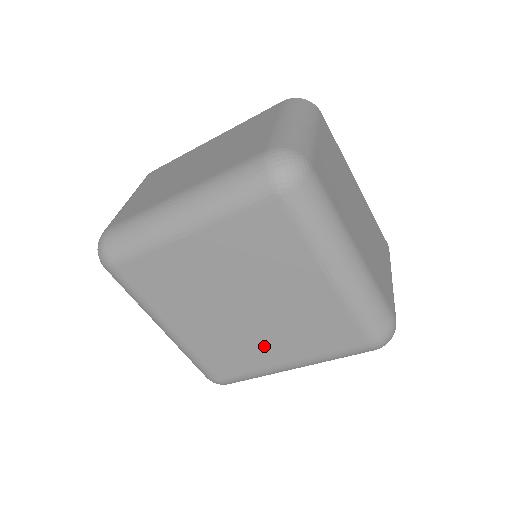
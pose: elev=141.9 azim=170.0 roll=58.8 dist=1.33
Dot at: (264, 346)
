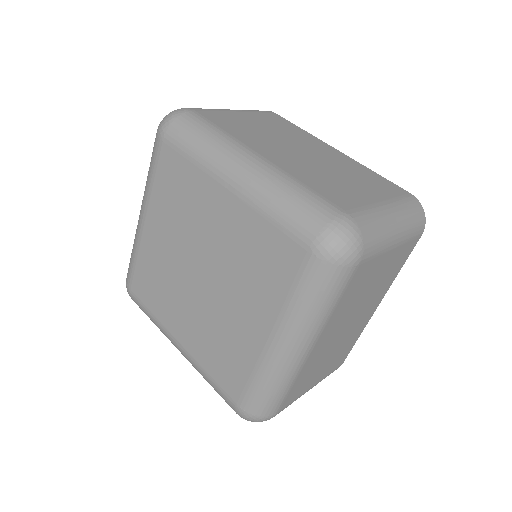
Dot at: (239, 321)
